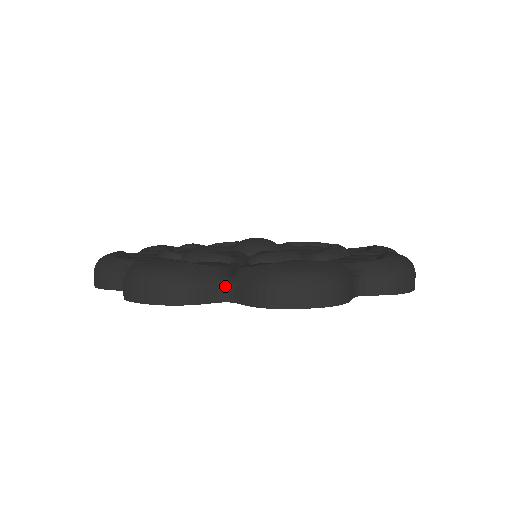
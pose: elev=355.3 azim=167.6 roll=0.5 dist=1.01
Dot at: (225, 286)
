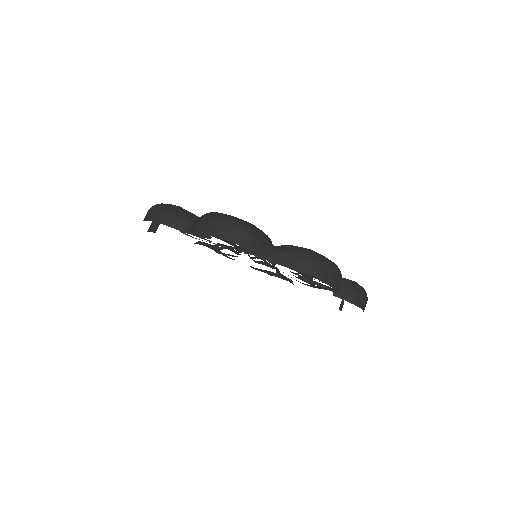
Dot at: (190, 224)
